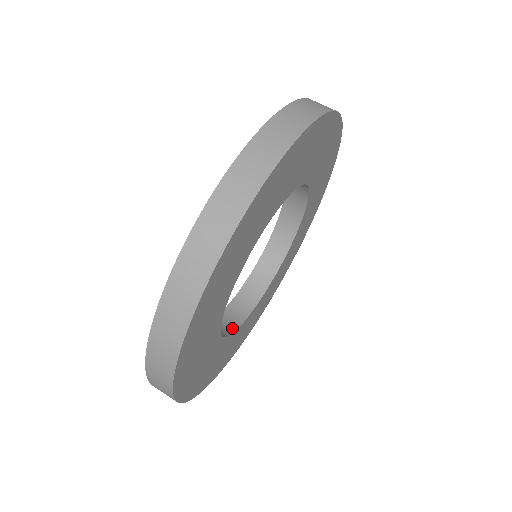
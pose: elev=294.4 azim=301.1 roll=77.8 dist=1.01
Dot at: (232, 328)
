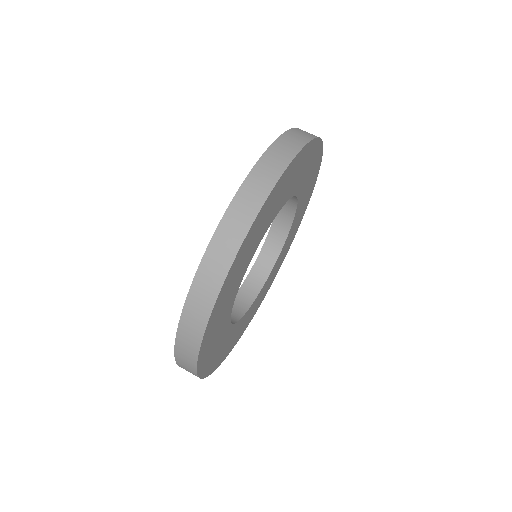
Dot at: (258, 288)
